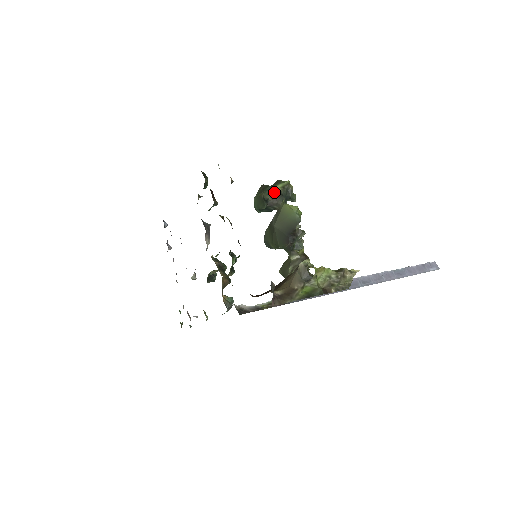
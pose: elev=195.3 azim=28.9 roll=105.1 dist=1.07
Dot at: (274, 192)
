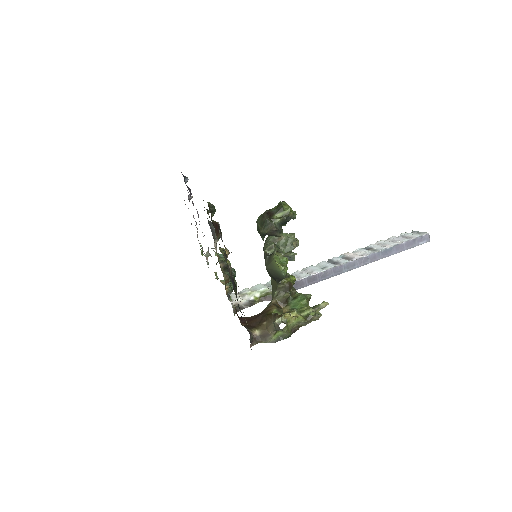
Dot at: (272, 228)
